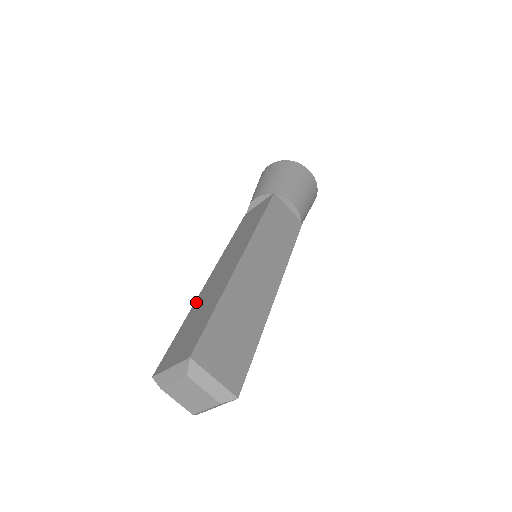
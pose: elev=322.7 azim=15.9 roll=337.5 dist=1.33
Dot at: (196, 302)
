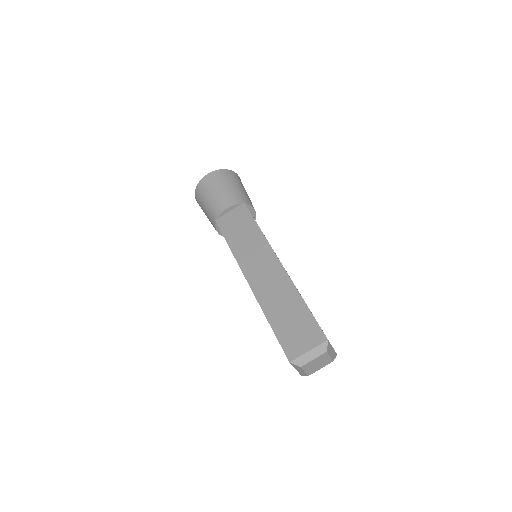
Dot at: (262, 303)
